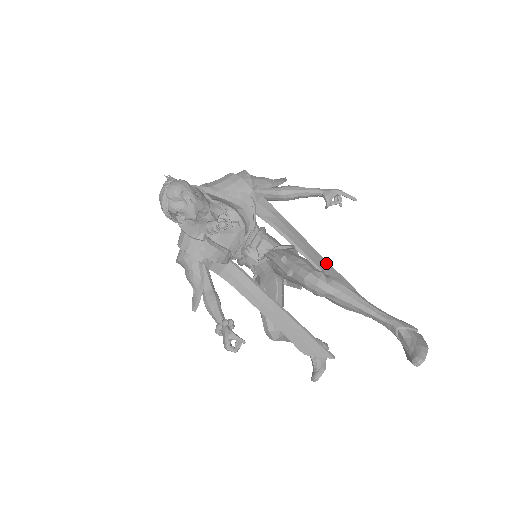
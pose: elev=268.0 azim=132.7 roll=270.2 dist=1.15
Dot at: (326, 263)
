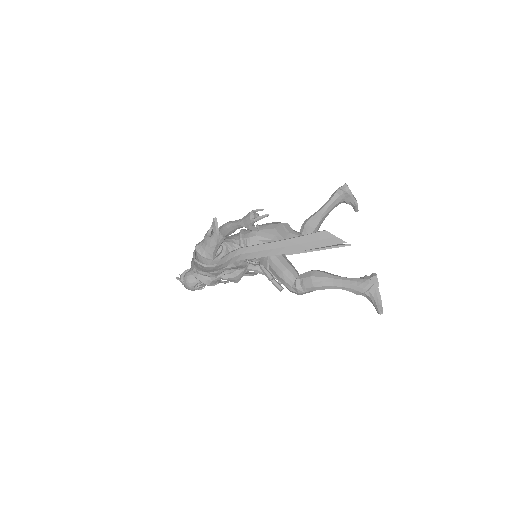
Dot at: (294, 241)
